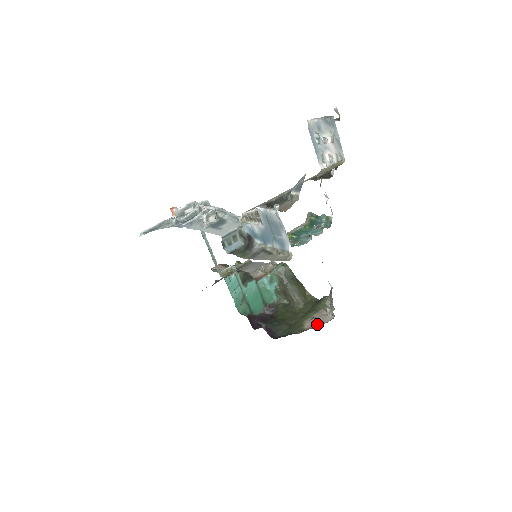
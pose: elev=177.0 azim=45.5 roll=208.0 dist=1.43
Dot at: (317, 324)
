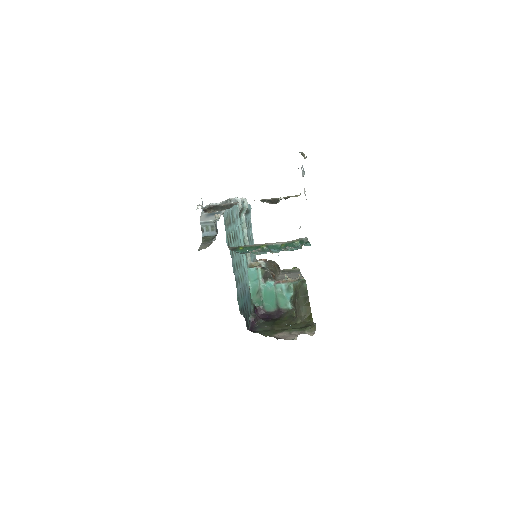
Dot at: (282, 337)
